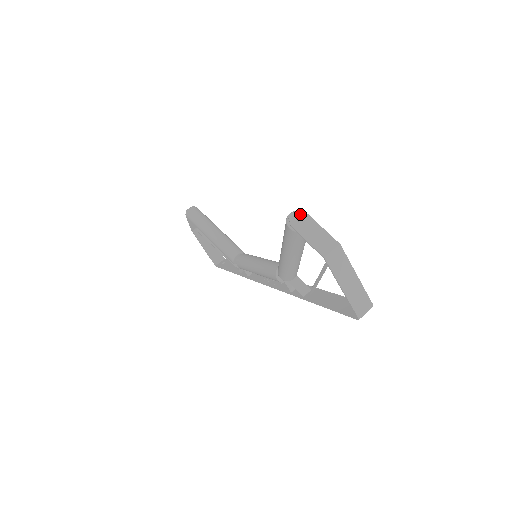
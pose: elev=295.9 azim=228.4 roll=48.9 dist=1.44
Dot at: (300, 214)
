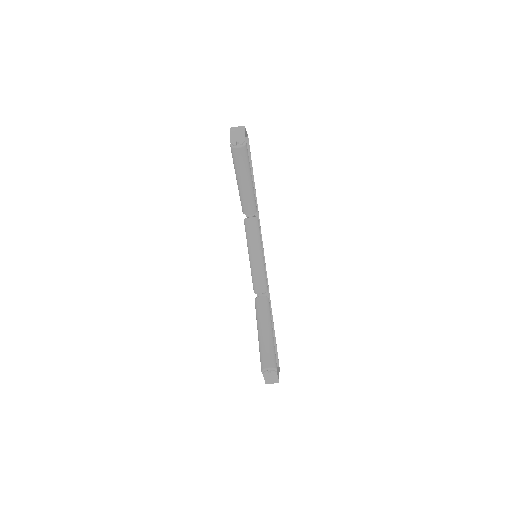
Dot at: (273, 372)
